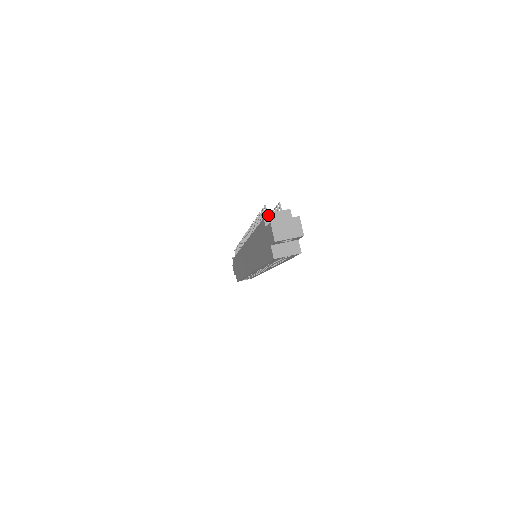
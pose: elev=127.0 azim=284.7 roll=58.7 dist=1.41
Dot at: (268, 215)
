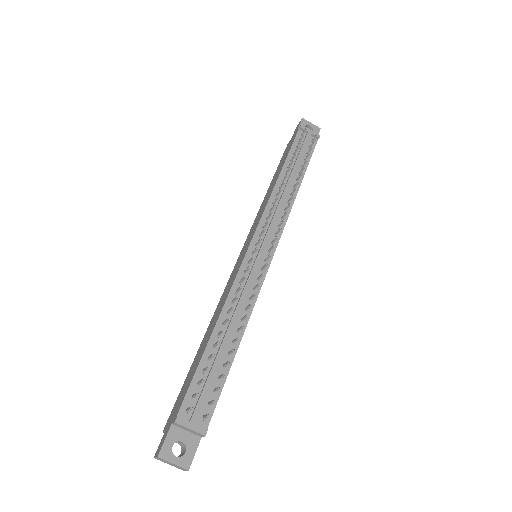
Dot at: (180, 425)
